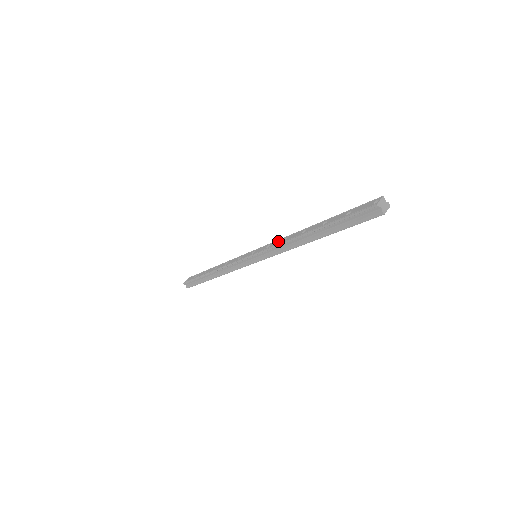
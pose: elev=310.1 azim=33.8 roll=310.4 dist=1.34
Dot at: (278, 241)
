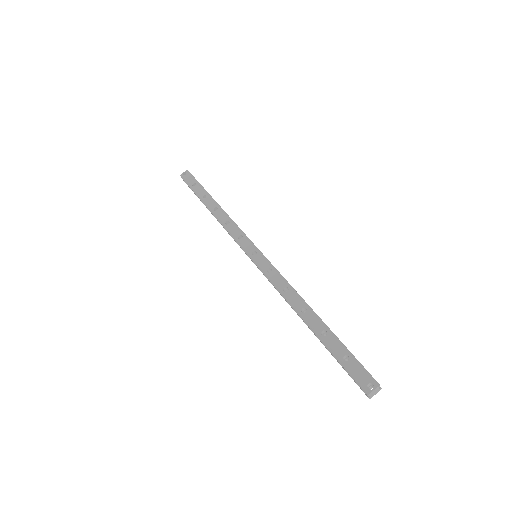
Dot at: (280, 280)
